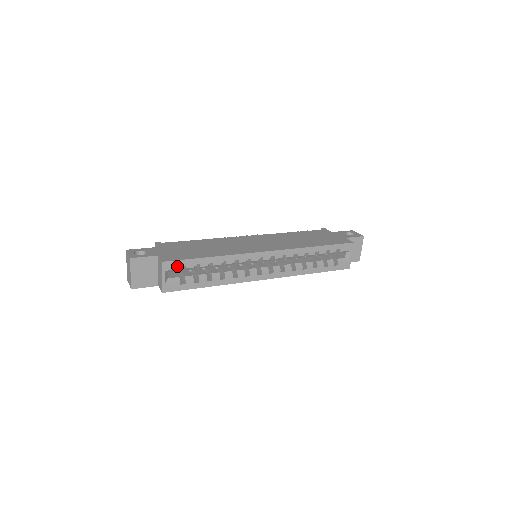
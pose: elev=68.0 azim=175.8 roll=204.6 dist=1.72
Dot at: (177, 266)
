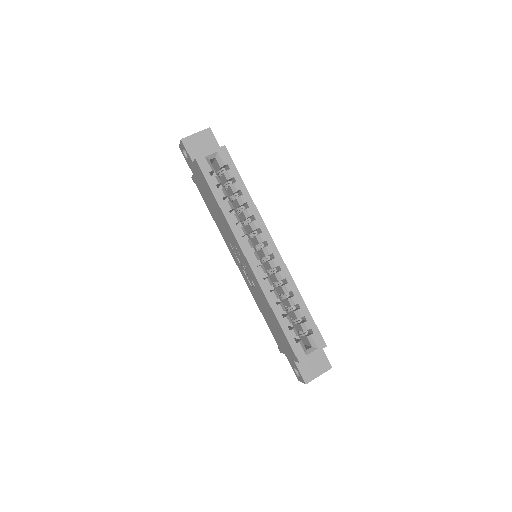
Dot at: (226, 161)
